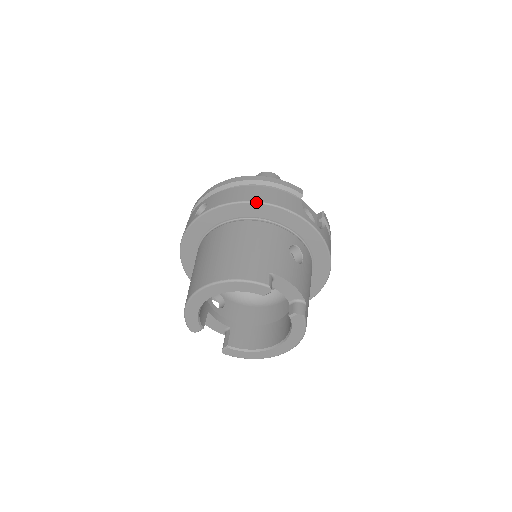
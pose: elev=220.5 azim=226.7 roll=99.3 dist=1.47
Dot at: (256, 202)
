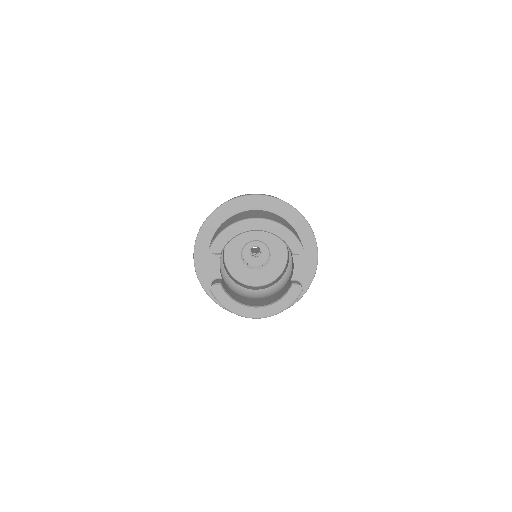
Dot at: (300, 213)
